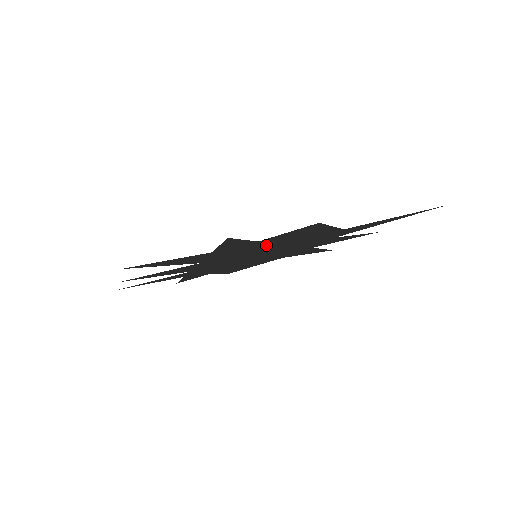
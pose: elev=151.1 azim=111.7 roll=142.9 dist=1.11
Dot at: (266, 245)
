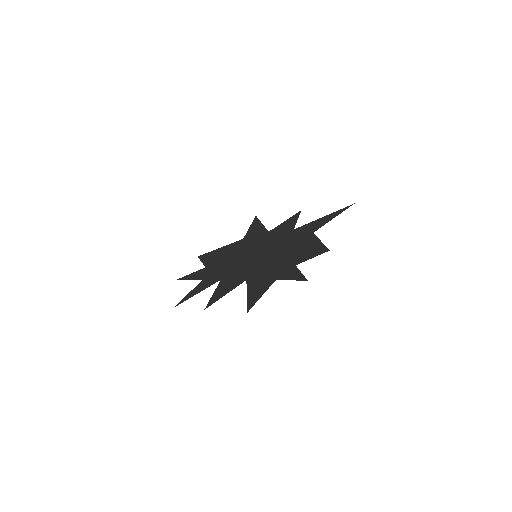
Dot at: (284, 259)
